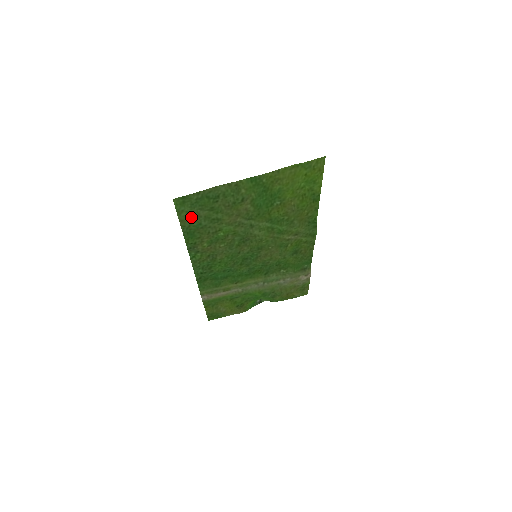
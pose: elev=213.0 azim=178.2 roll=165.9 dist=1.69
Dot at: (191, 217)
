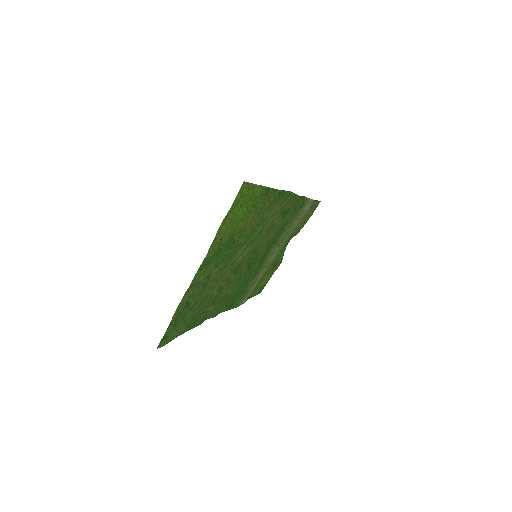
Dot at: (182, 327)
